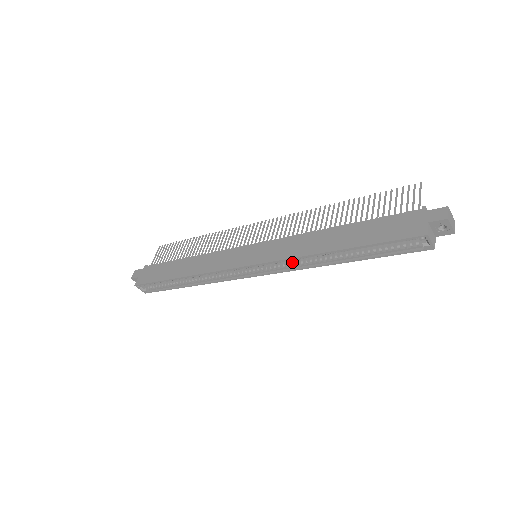
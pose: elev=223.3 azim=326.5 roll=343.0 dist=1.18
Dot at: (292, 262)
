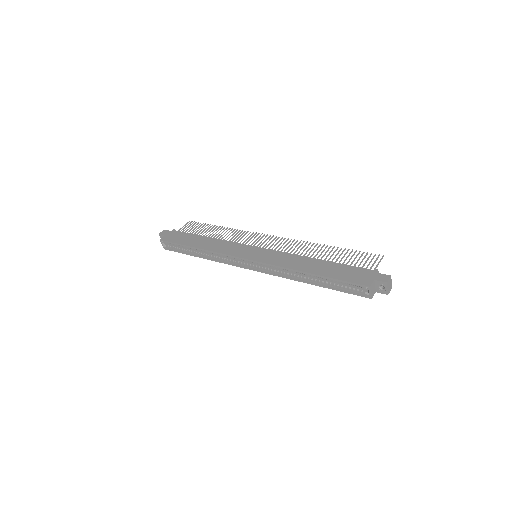
Dot at: (278, 270)
